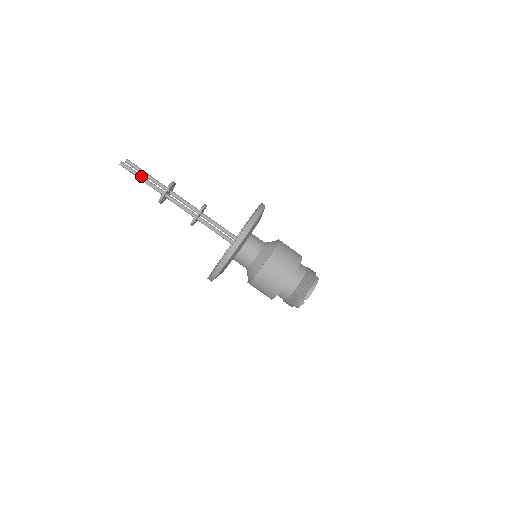
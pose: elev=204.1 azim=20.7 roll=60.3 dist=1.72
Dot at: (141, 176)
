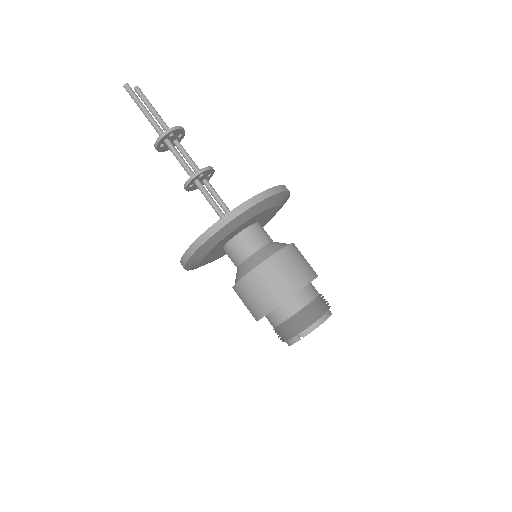
Dot at: (144, 107)
